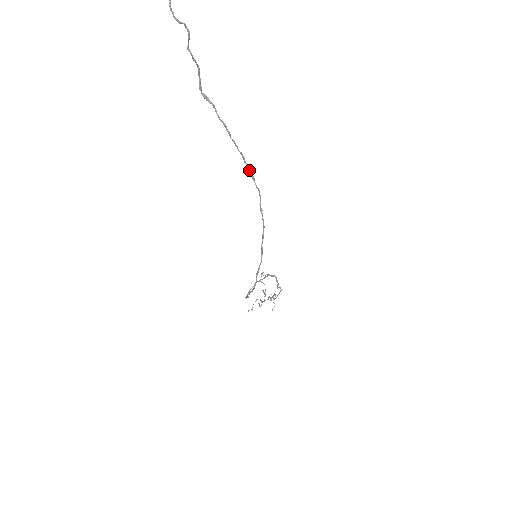
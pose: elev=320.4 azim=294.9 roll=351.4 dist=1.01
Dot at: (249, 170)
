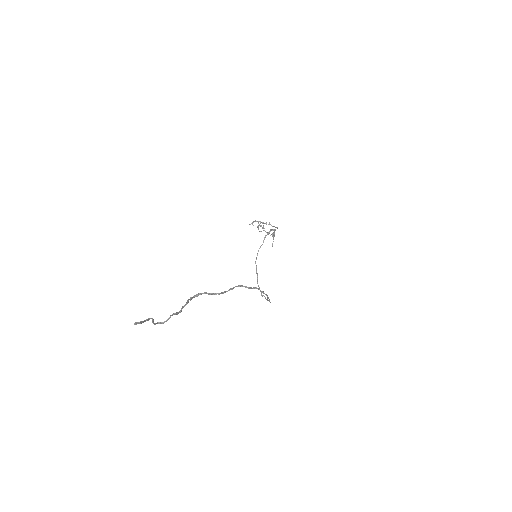
Dot at: occluded
